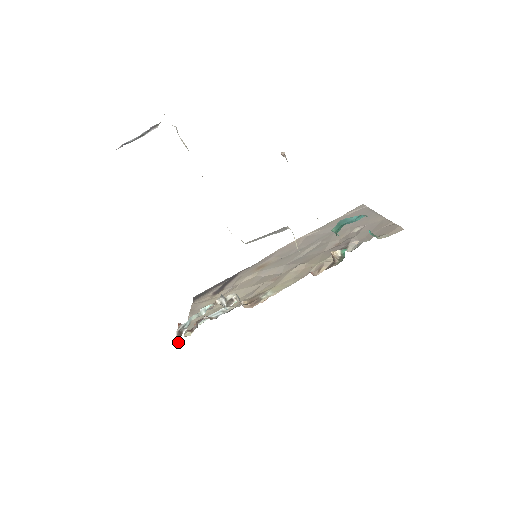
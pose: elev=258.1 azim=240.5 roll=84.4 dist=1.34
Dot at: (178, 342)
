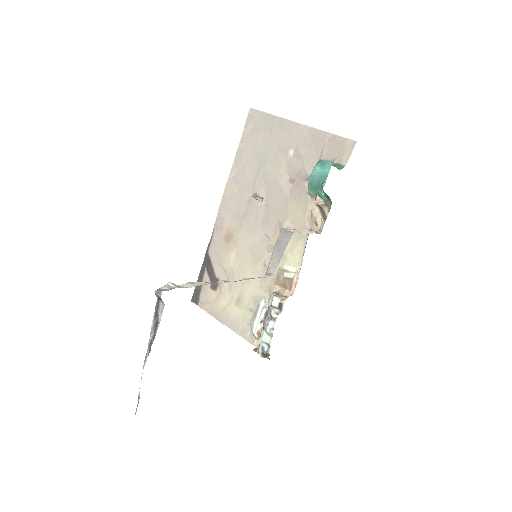
Dot at: occluded
